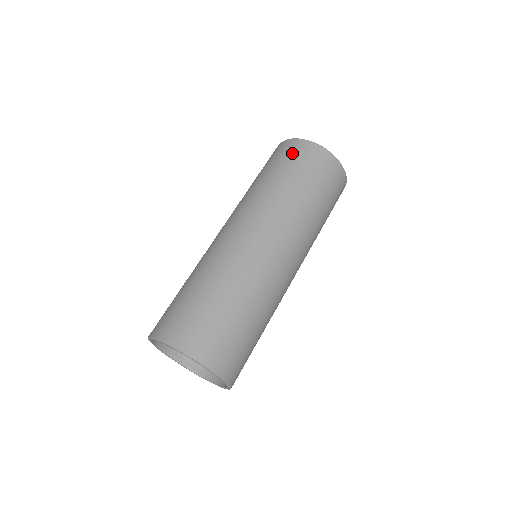
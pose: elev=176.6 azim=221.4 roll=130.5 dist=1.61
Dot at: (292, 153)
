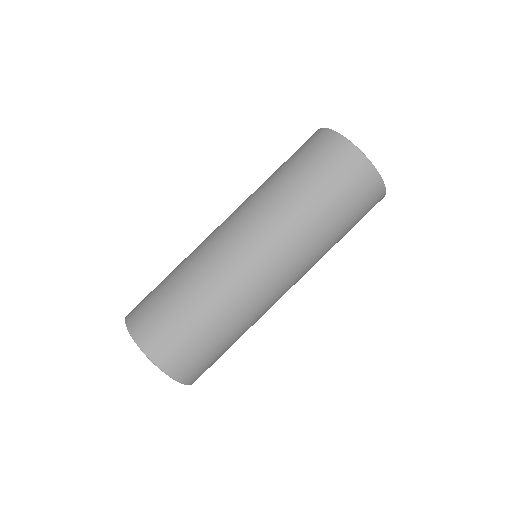
Dot at: (326, 154)
